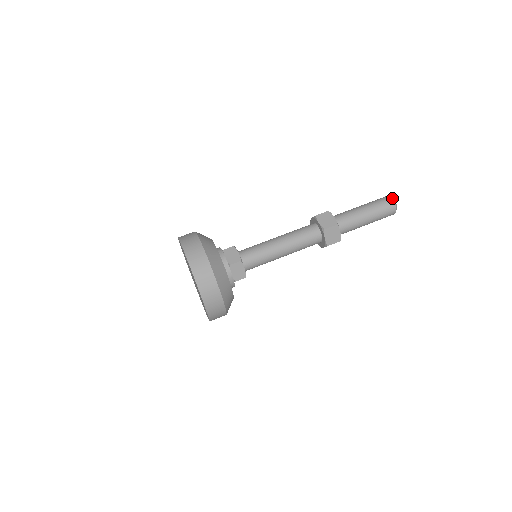
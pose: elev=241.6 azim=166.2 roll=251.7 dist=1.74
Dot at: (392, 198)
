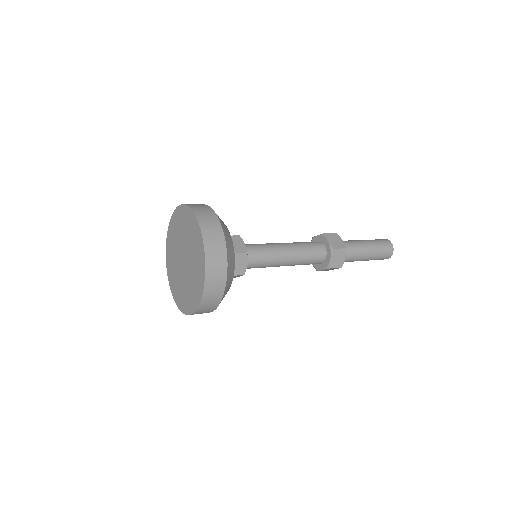
Dot at: occluded
